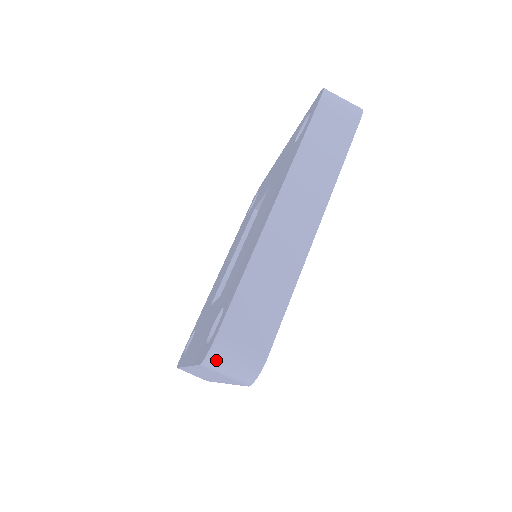
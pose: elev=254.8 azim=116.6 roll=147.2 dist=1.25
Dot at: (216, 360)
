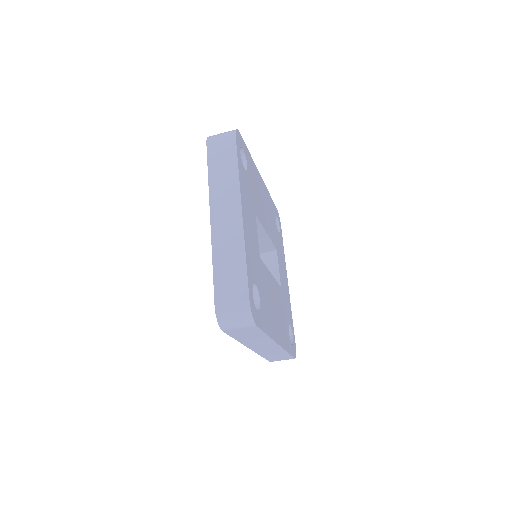
Dot at: occluded
